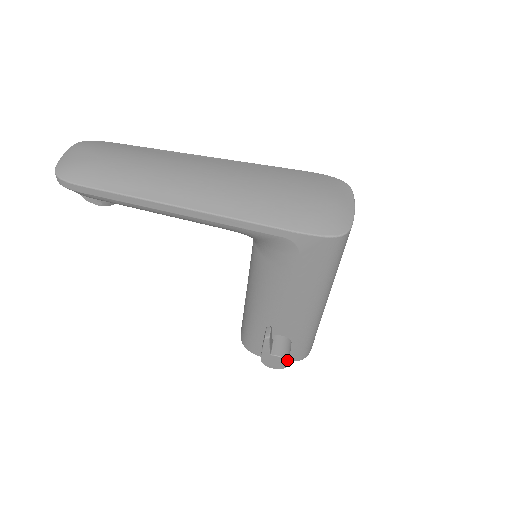
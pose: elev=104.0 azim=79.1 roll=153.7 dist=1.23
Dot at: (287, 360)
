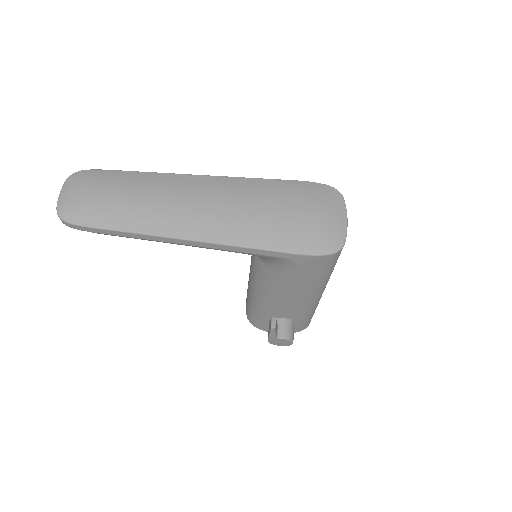
Dot at: (292, 340)
